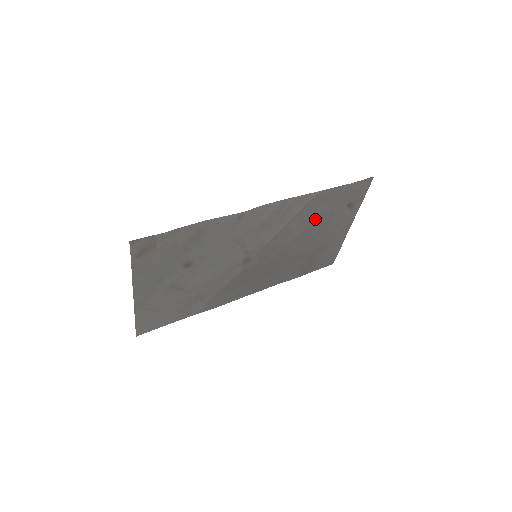
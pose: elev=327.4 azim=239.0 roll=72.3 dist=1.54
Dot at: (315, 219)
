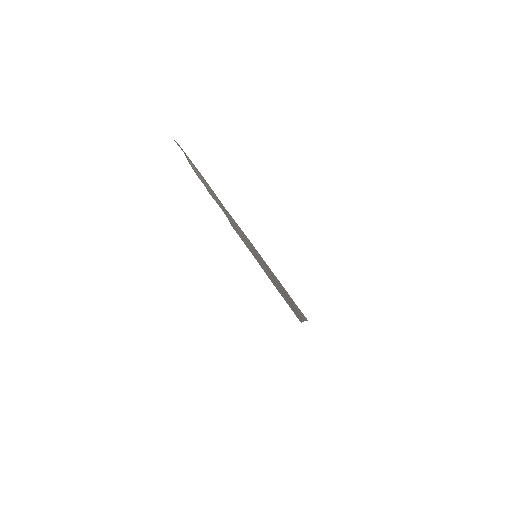
Dot at: occluded
